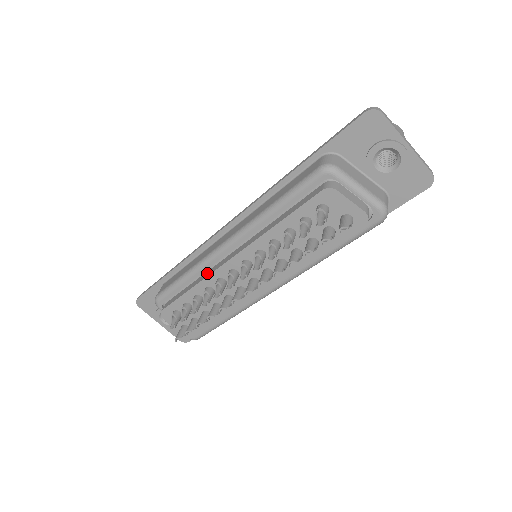
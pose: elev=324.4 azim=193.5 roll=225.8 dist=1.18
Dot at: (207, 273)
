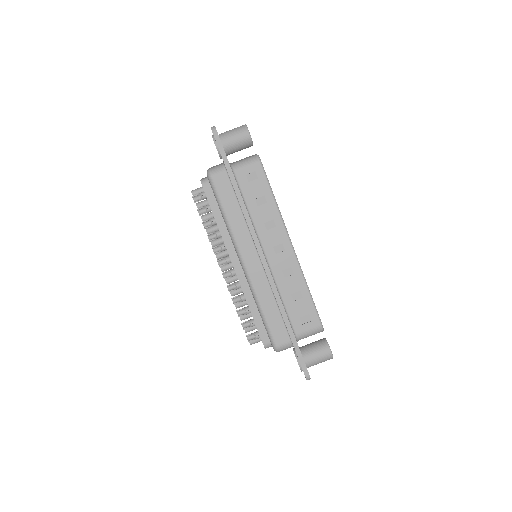
Dot at: (228, 237)
